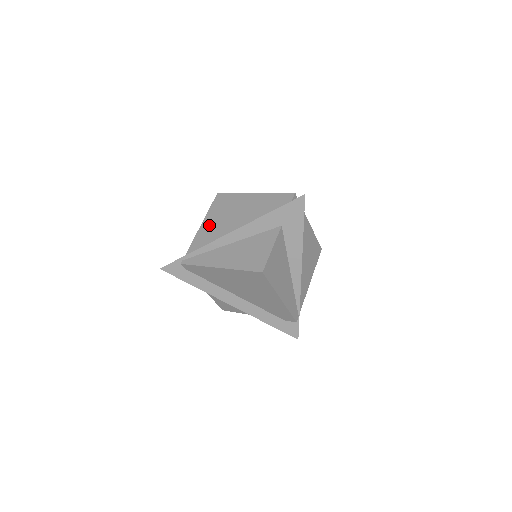
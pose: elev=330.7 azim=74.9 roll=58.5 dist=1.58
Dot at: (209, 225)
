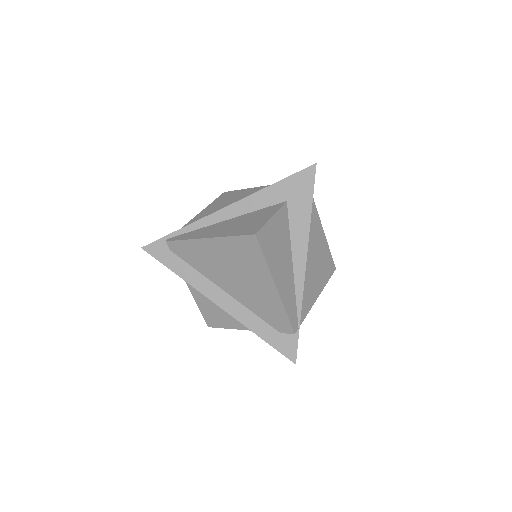
Dot at: (207, 212)
